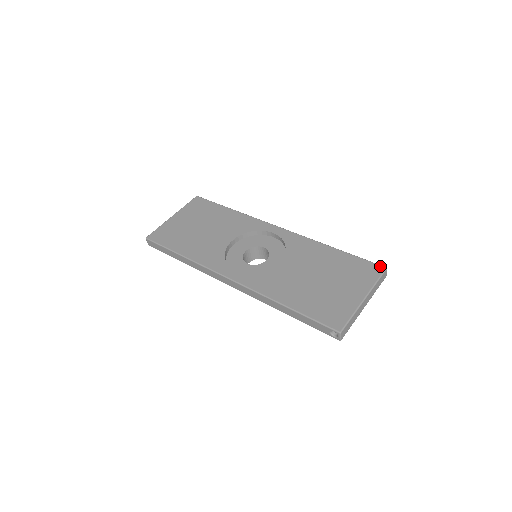
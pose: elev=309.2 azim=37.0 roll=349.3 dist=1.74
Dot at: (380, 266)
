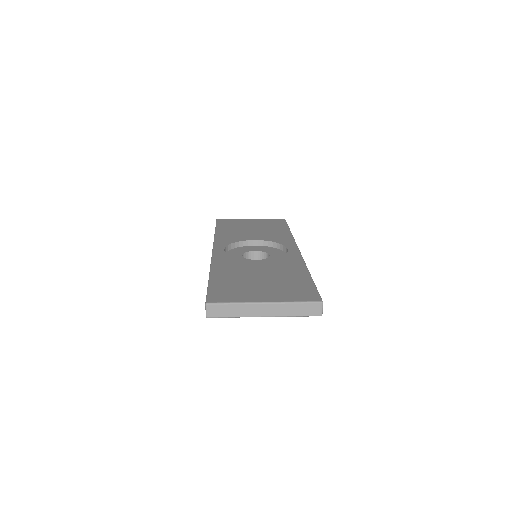
Dot at: (319, 298)
